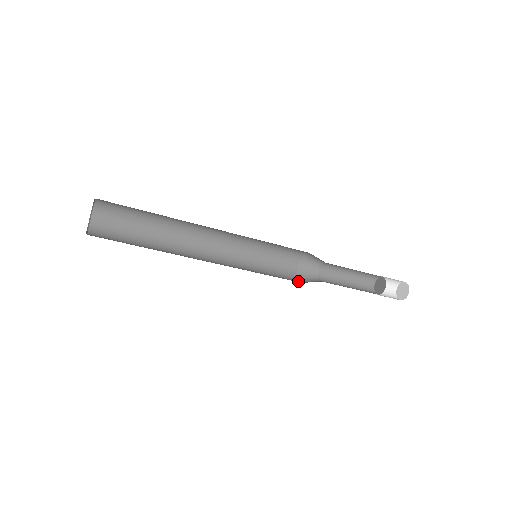
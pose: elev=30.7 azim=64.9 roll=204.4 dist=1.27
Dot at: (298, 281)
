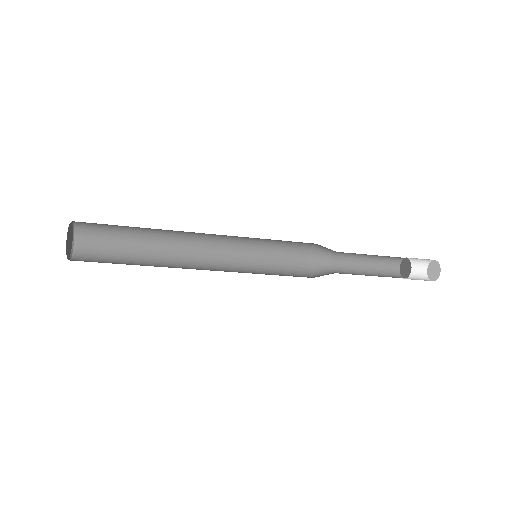
Dot at: (309, 276)
